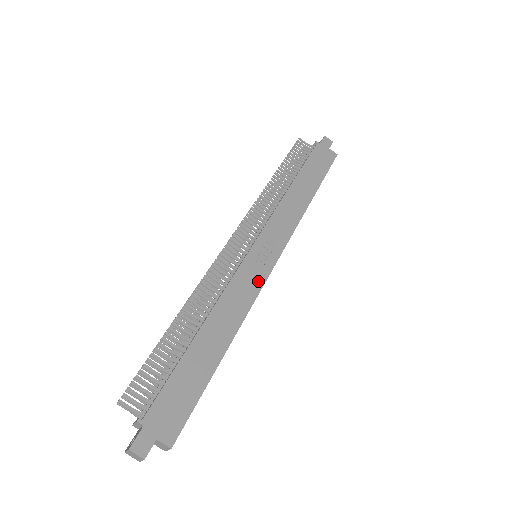
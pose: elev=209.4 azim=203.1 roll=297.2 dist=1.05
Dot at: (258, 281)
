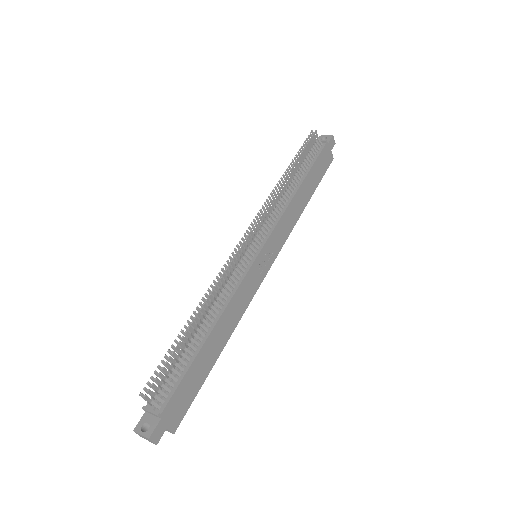
Dot at: (255, 286)
